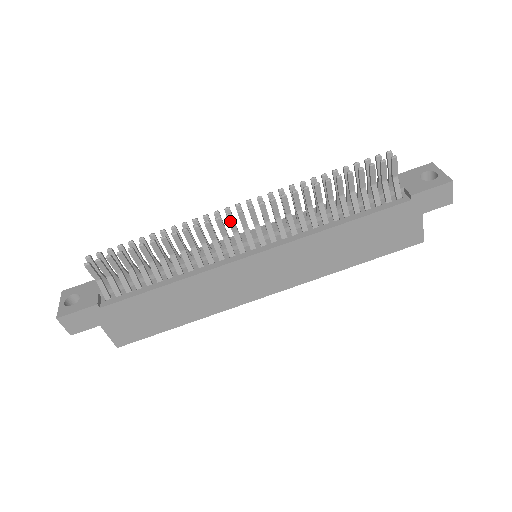
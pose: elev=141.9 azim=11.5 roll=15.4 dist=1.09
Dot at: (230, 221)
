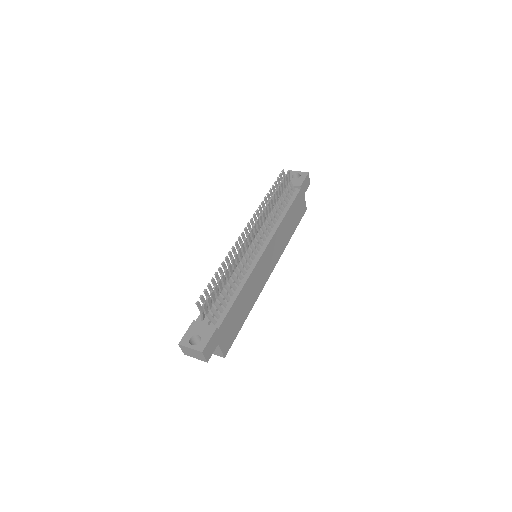
Dot at: (249, 238)
